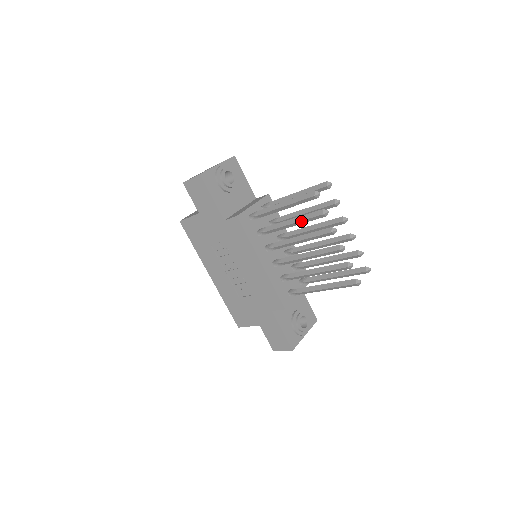
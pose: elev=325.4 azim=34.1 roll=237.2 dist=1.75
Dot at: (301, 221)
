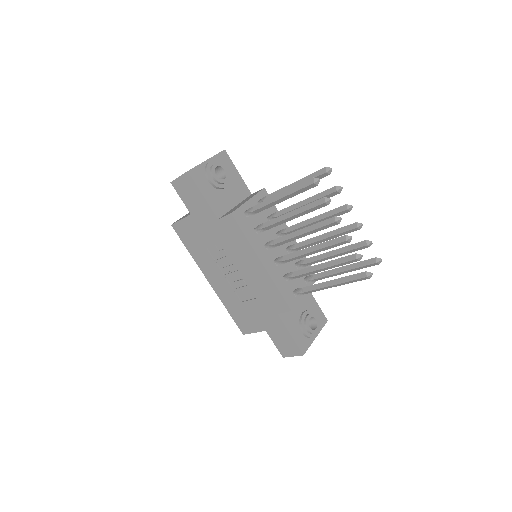
Dot at: (301, 213)
